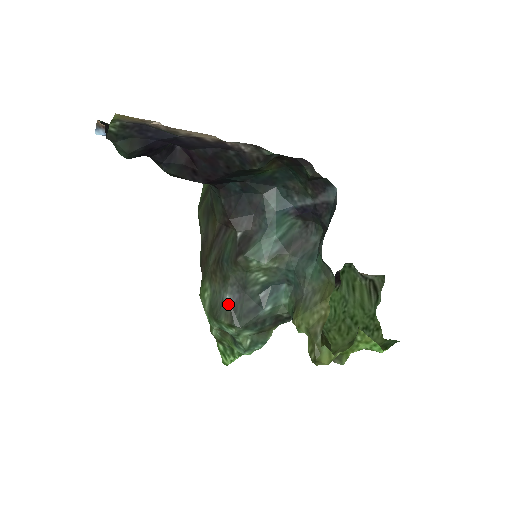
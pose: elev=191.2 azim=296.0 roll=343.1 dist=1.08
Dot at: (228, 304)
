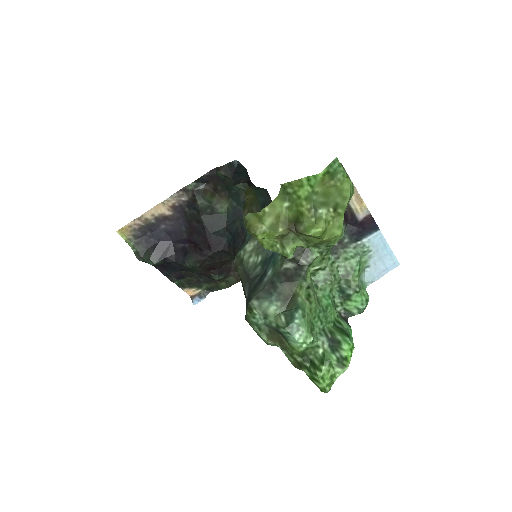
Dot at: (247, 299)
